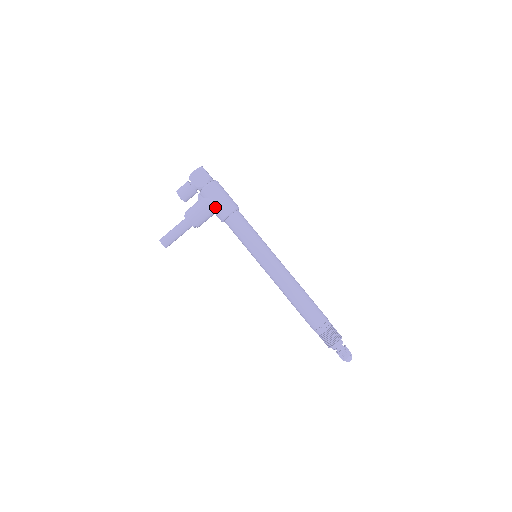
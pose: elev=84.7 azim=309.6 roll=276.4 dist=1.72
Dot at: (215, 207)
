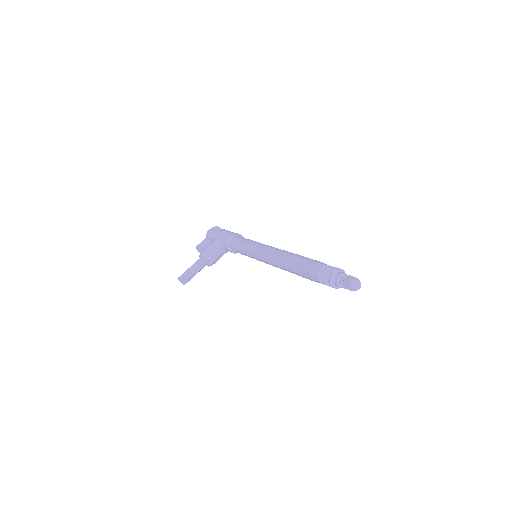
Dot at: (222, 239)
